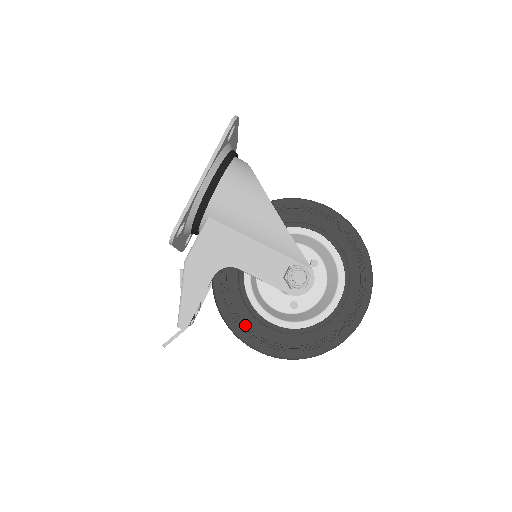
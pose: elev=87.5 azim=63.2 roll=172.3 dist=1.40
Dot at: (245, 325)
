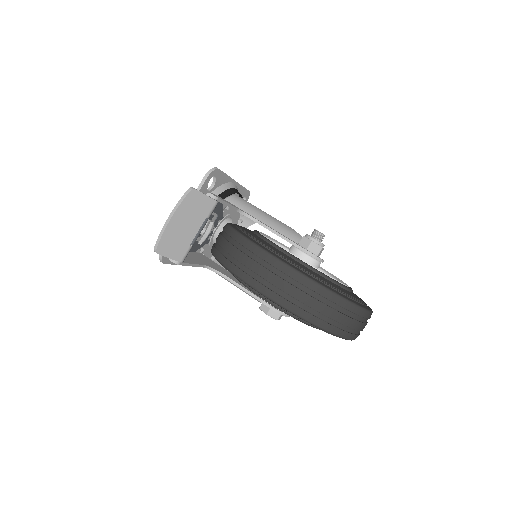
Dot at: (266, 245)
